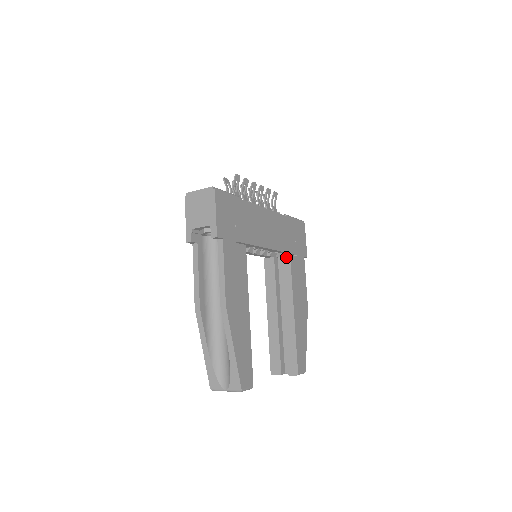
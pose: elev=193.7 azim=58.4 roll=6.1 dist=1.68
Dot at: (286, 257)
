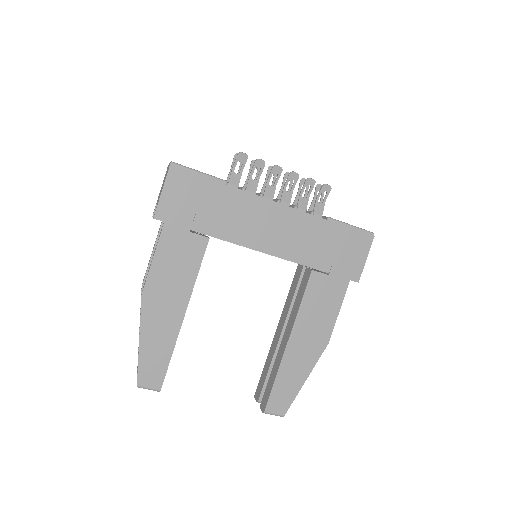
Dot at: (309, 271)
